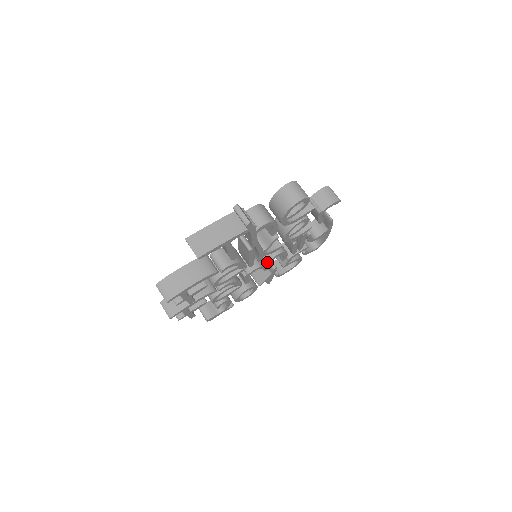
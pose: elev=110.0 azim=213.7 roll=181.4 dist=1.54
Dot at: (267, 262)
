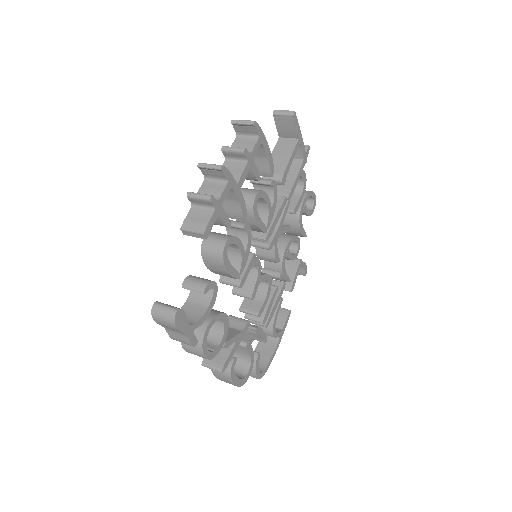
Dot at: (262, 274)
